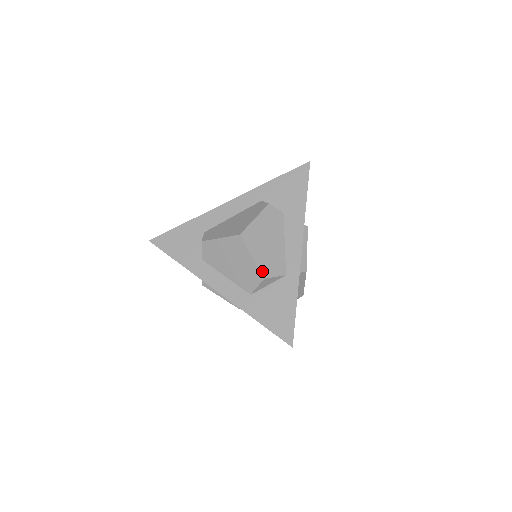
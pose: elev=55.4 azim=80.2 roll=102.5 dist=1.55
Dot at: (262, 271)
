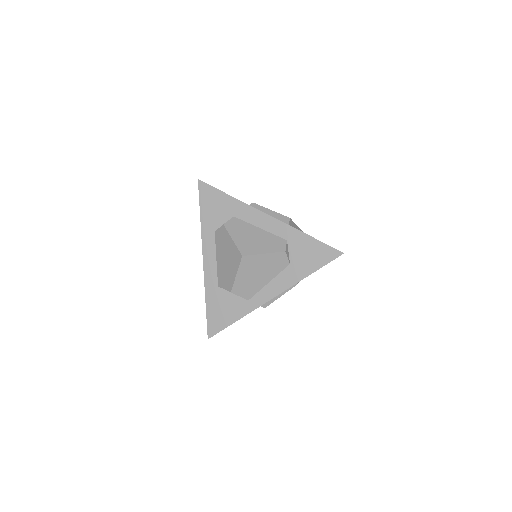
Dot at: (234, 287)
